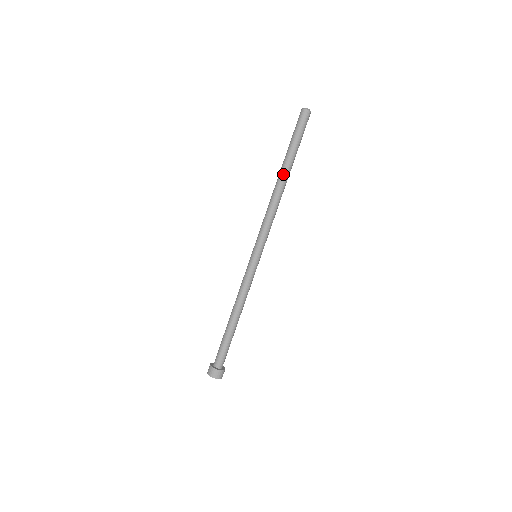
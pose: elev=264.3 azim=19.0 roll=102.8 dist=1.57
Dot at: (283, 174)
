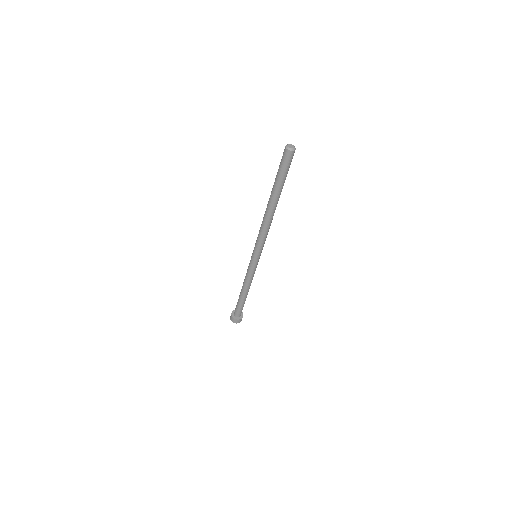
Dot at: (275, 205)
